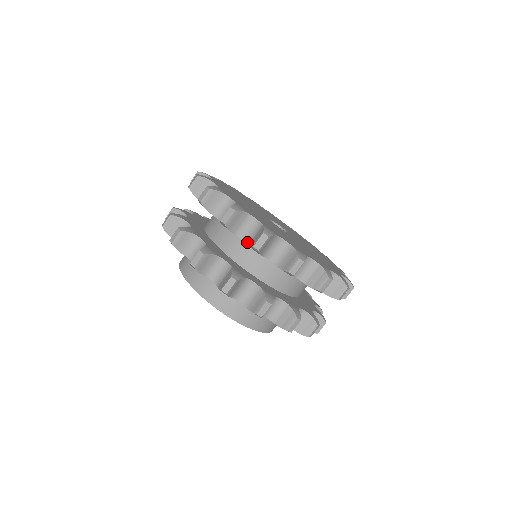
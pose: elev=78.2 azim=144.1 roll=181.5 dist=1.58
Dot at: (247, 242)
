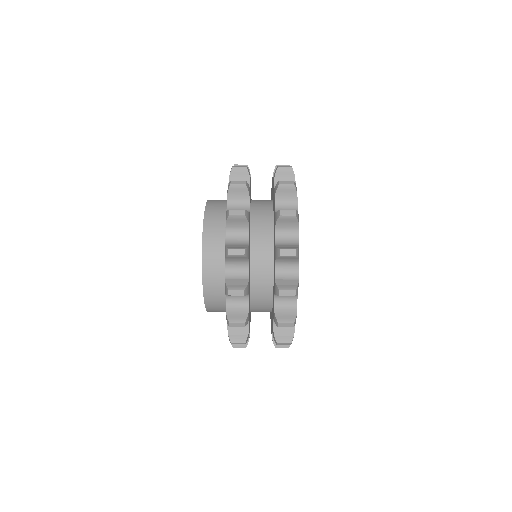
Dot at: (276, 275)
